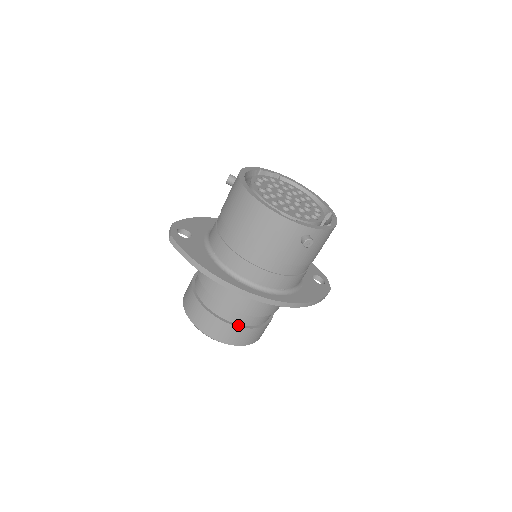
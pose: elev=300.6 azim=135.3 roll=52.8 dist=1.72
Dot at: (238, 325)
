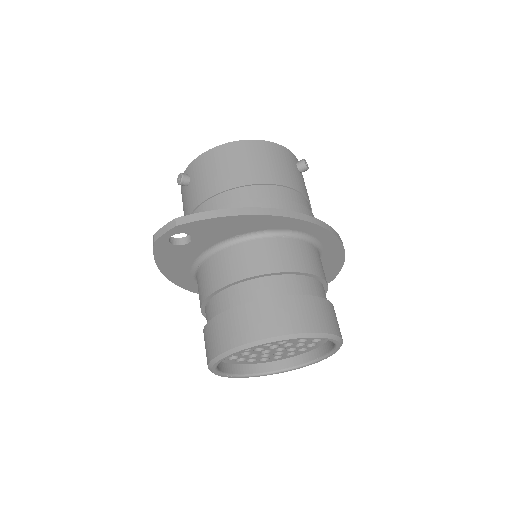
Dot at: (320, 299)
